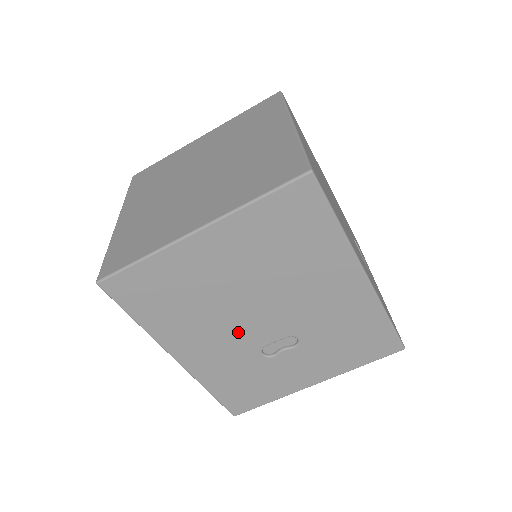
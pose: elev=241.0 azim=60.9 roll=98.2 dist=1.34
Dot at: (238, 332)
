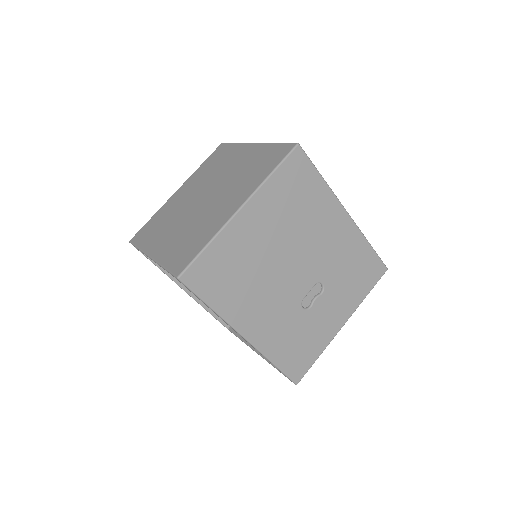
Dot at: (283, 292)
